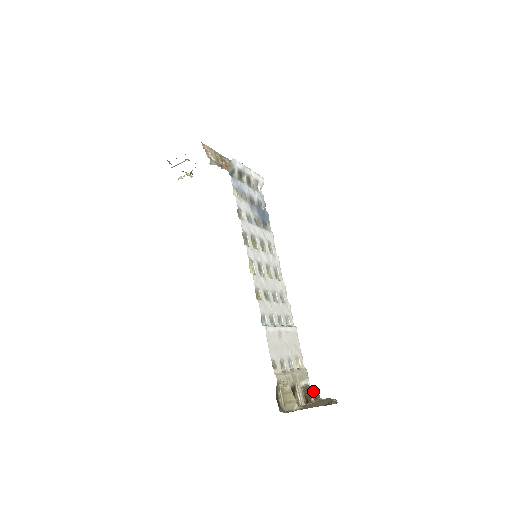
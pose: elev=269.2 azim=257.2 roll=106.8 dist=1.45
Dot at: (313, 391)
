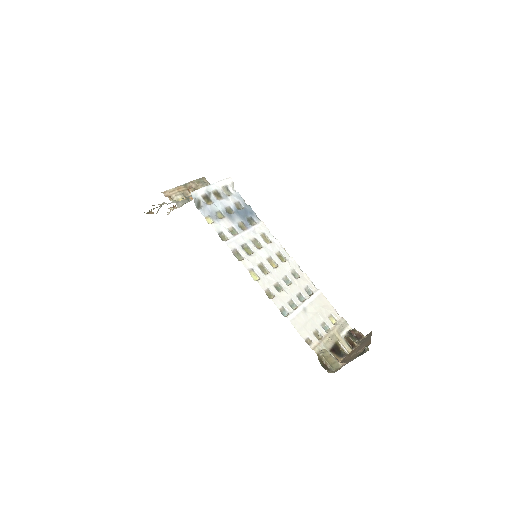
Dot at: (356, 333)
